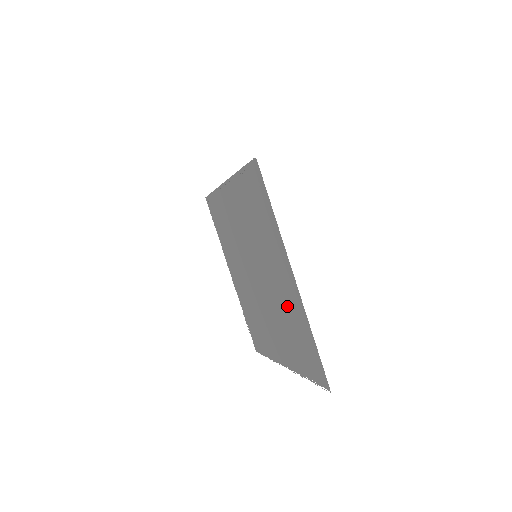
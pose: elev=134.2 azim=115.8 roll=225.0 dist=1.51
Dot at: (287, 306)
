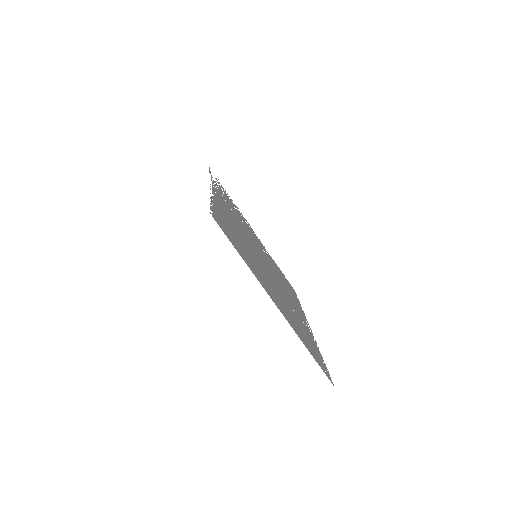
Dot at: (288, 312)
